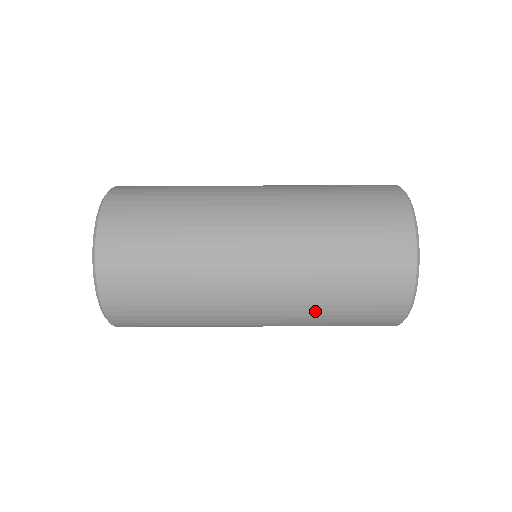
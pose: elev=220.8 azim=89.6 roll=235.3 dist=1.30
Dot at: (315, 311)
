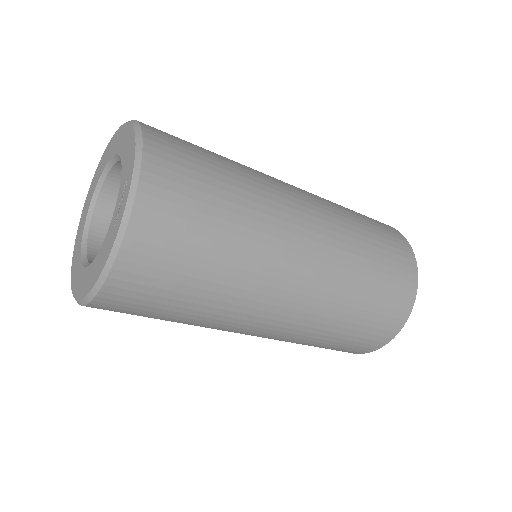
Dot at: occluded
